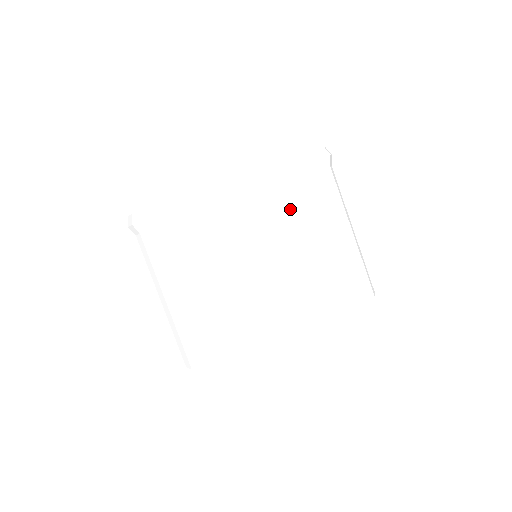
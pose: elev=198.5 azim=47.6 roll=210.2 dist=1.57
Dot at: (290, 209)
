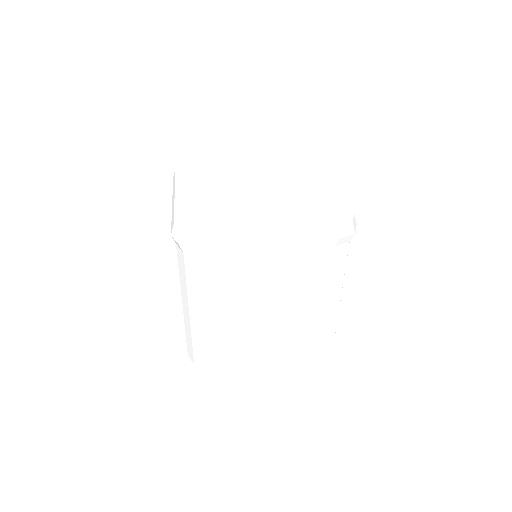
Dot at: occluded
